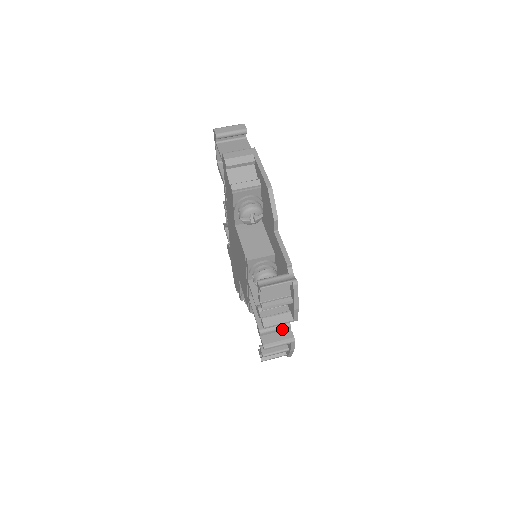
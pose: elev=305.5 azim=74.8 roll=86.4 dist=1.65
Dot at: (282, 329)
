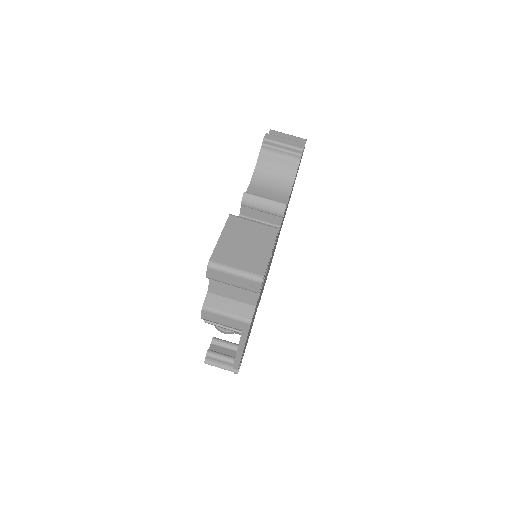
Dot at: occluded
